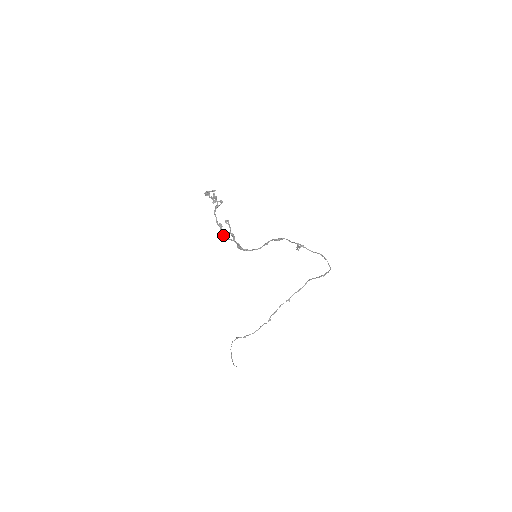
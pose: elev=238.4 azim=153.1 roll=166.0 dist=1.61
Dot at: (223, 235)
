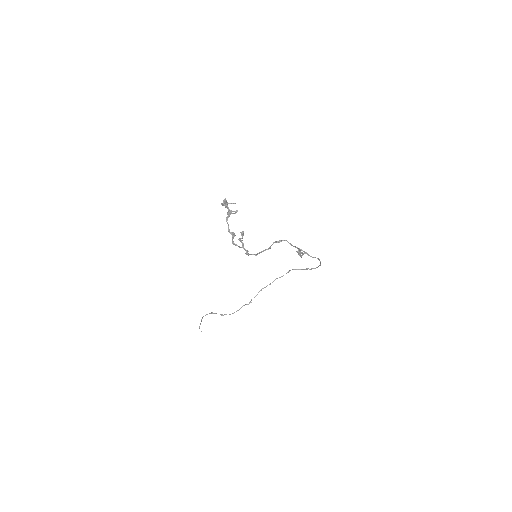
Dot at: (234, 243)
